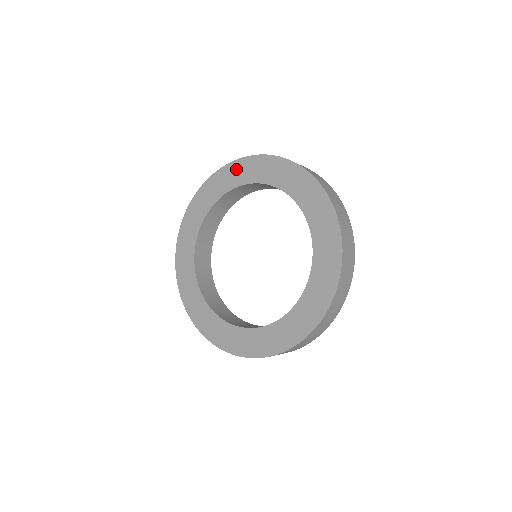
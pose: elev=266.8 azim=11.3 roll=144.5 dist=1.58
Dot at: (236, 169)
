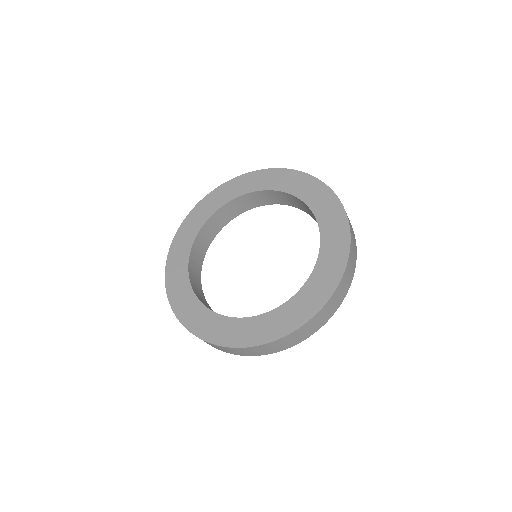
Dot at: (310, 184)
